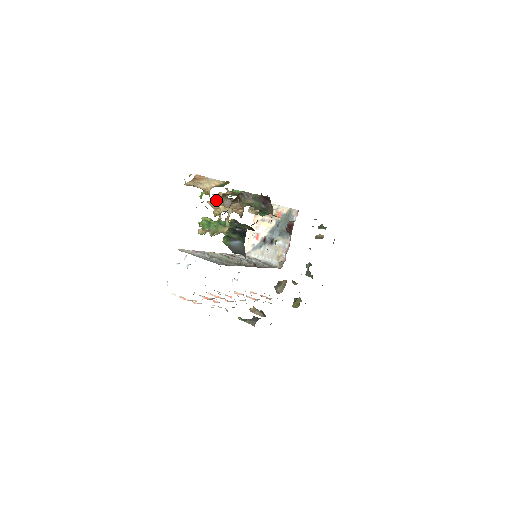
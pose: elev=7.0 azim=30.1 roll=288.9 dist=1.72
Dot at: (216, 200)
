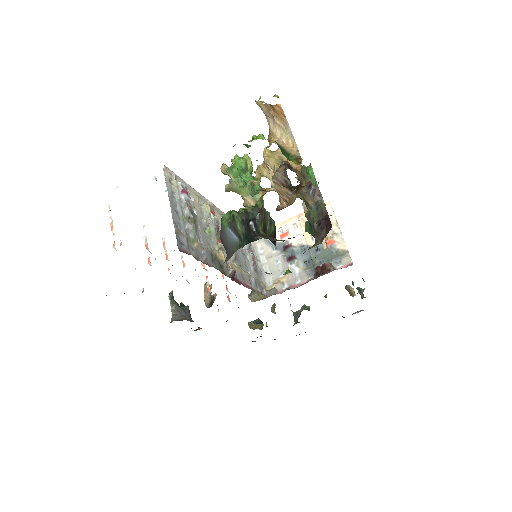
Dot at: (275, 157)
